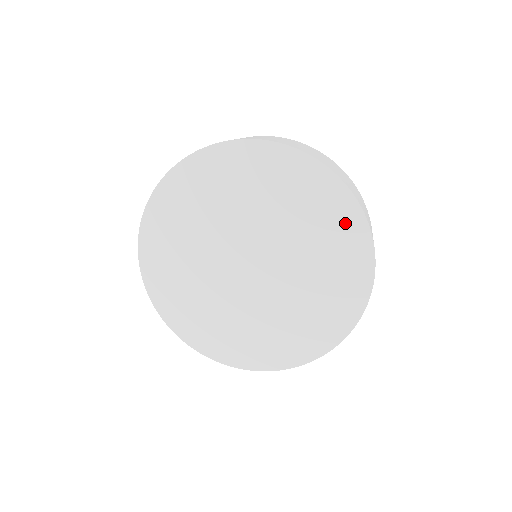
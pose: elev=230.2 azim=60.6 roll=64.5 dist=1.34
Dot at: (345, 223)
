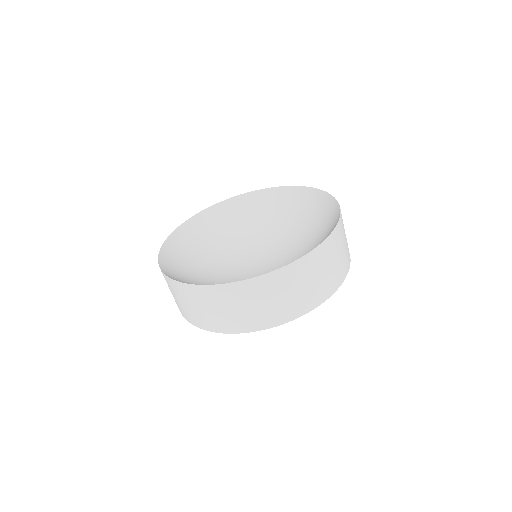
Dot at: occluded
